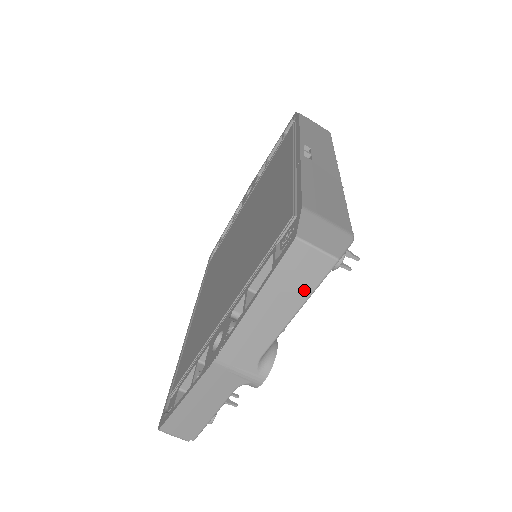
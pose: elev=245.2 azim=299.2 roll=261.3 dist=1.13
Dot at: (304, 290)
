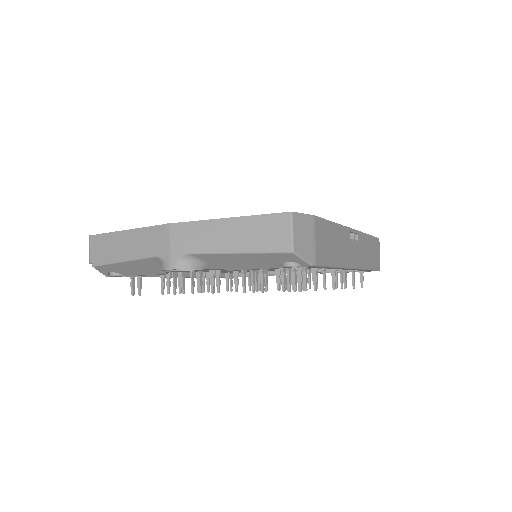
Dot at: (258, 245)
